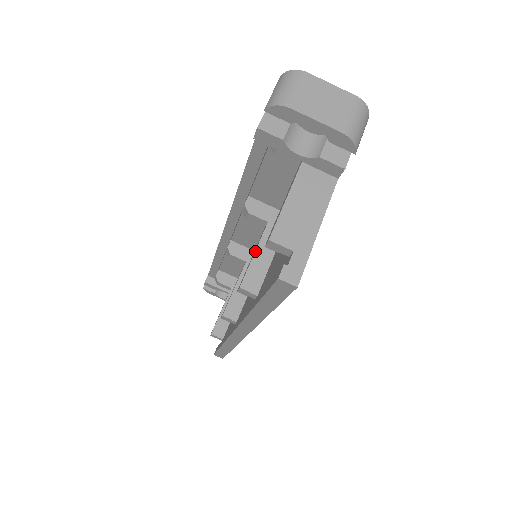
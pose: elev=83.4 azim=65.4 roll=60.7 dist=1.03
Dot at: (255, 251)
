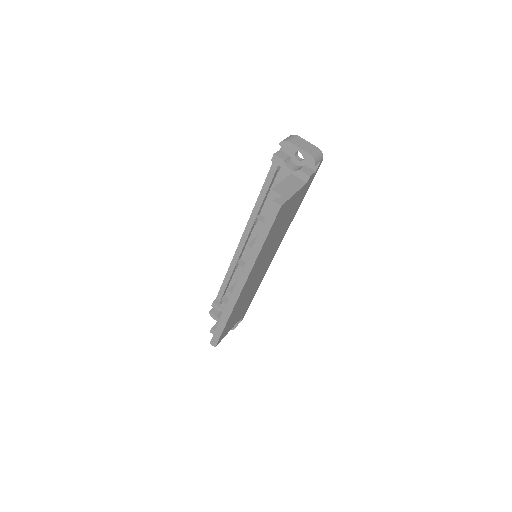
Dot at: occluded
